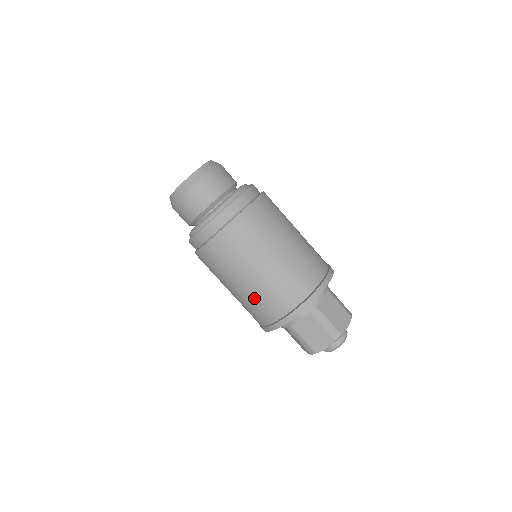
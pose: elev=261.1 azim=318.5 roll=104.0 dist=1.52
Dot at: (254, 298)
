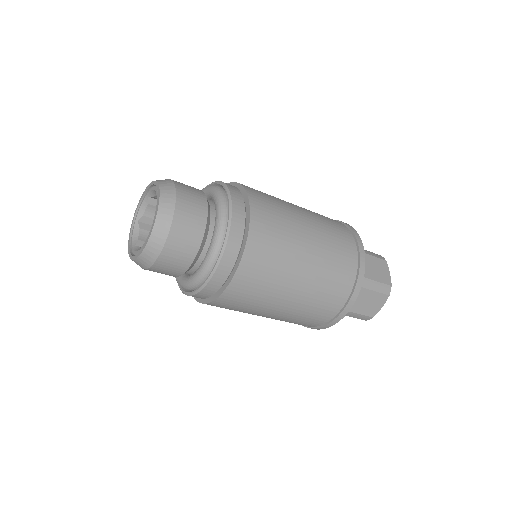
Dot at: (301, 312)
